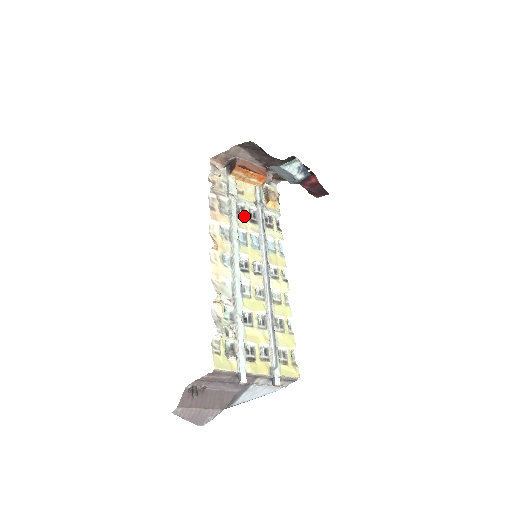
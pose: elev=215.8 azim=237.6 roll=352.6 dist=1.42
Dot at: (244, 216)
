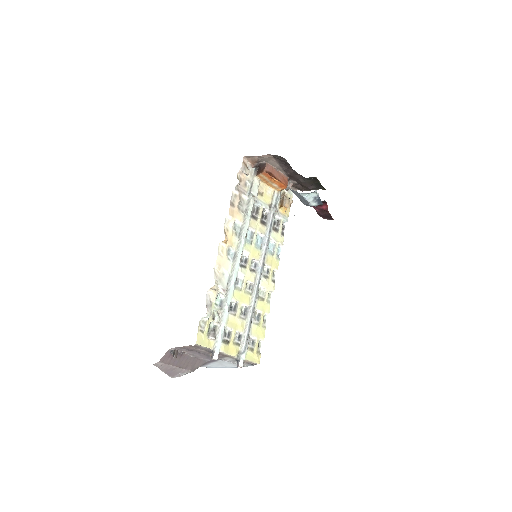
Dot at: (257, 216)
